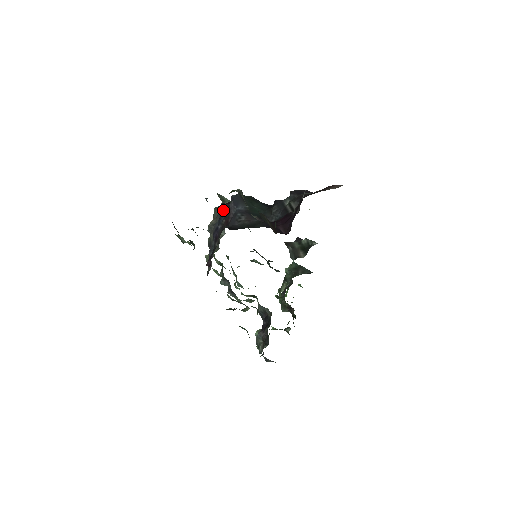
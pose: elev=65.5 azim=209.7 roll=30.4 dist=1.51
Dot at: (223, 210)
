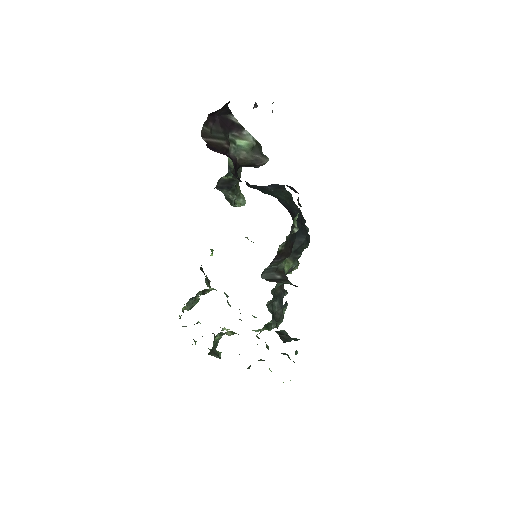
Dot at: occluded
